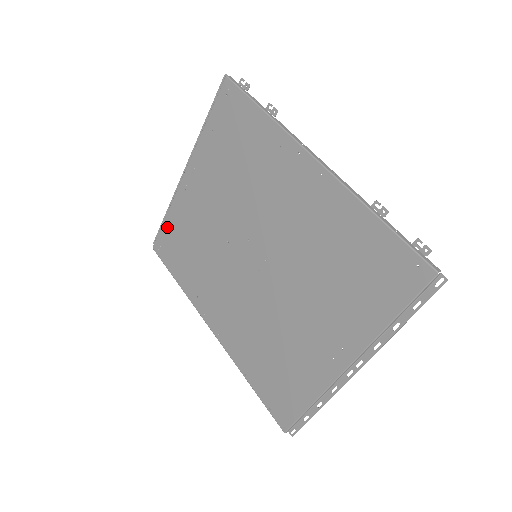
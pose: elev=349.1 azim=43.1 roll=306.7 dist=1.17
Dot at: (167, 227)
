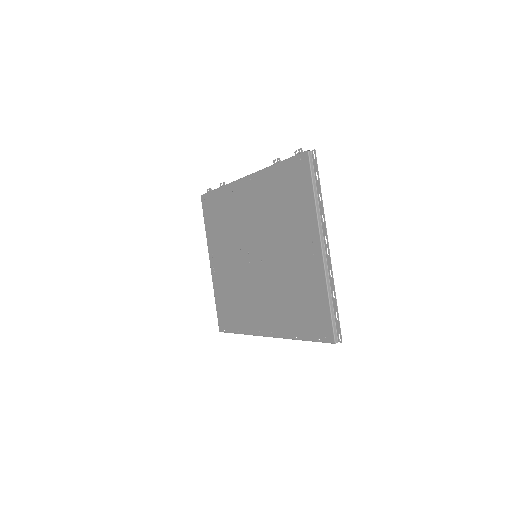
Dot at: (218, 306)
